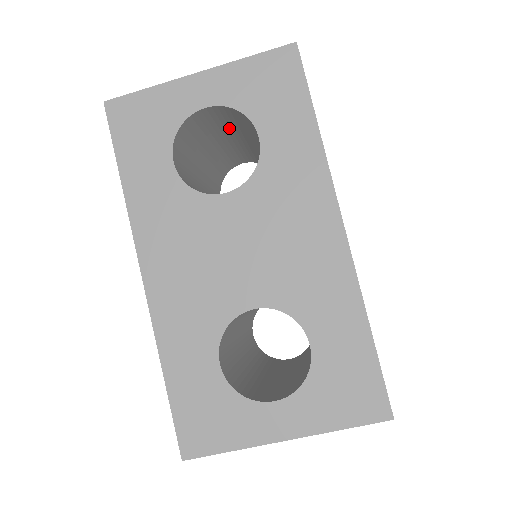
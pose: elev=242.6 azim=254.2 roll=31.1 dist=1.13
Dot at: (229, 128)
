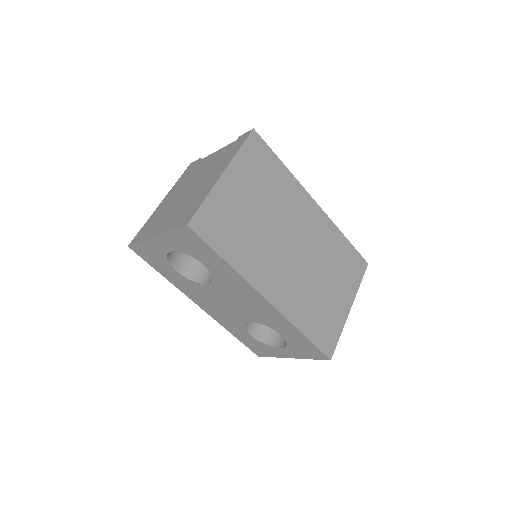
Dot at: occluded
